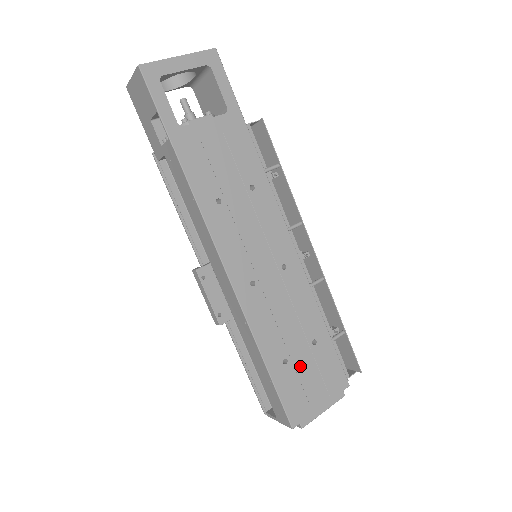
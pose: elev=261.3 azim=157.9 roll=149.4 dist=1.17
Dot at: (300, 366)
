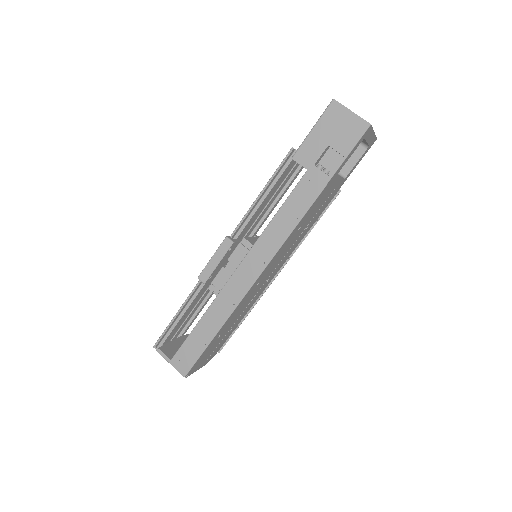
Dot at: (218, 341)
